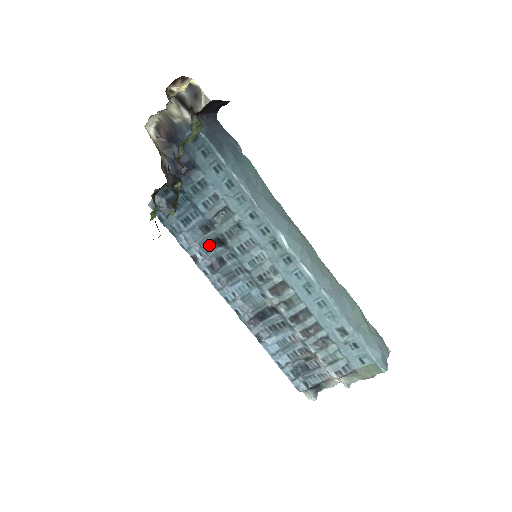
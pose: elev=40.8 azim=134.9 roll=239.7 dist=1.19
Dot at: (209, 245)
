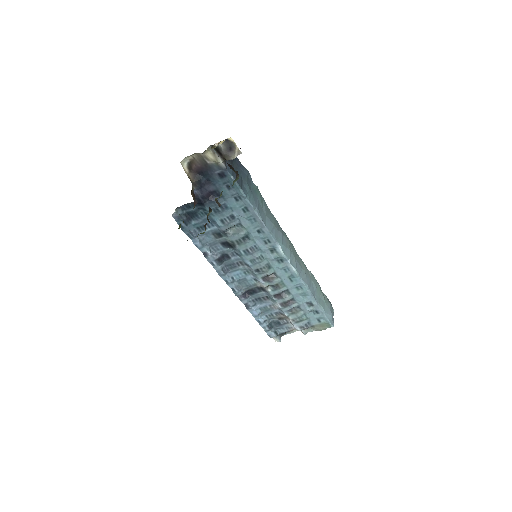
Dot at: (218, 245)
